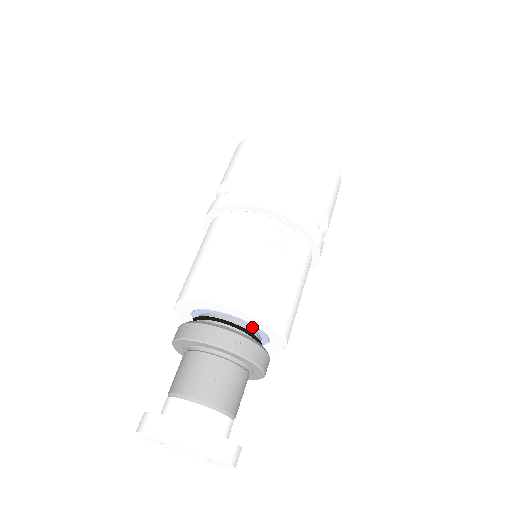
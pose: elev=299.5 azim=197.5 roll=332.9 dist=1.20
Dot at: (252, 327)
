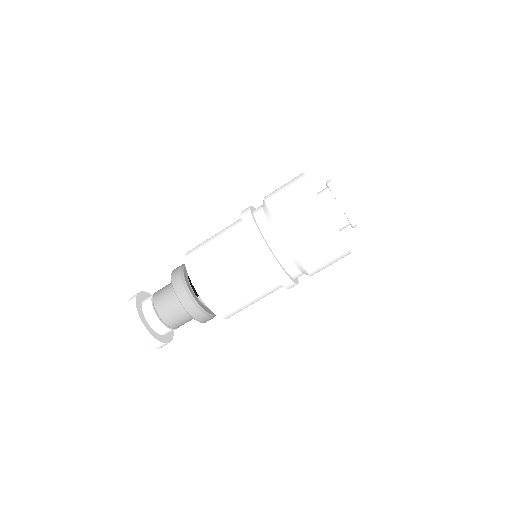
Dot at: occluded
